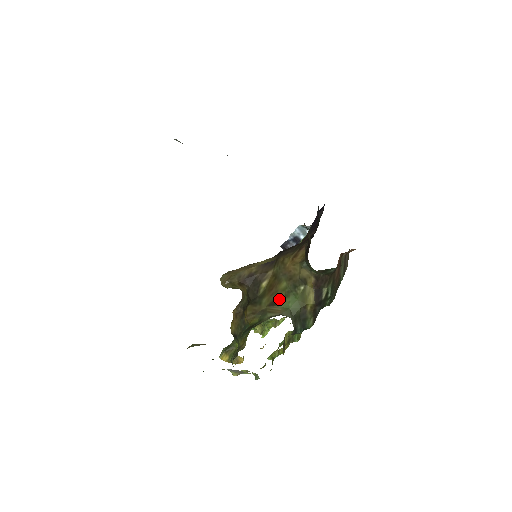
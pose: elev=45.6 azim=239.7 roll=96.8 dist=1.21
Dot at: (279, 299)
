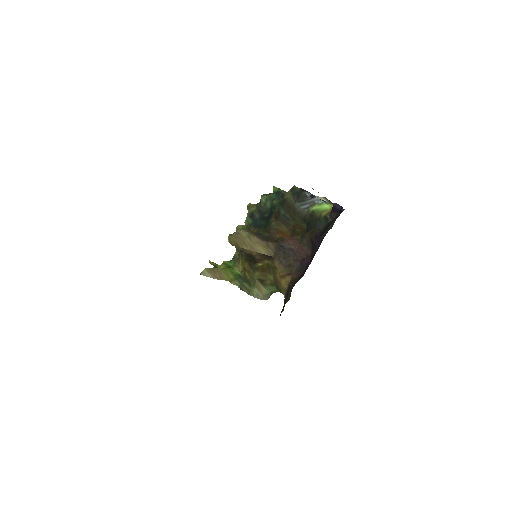
Dot at: (266, 282)
